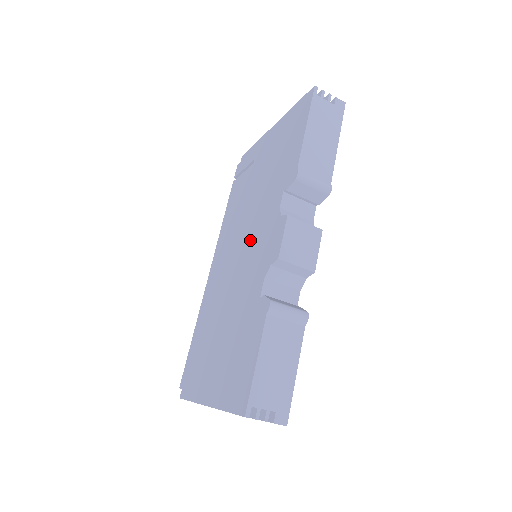
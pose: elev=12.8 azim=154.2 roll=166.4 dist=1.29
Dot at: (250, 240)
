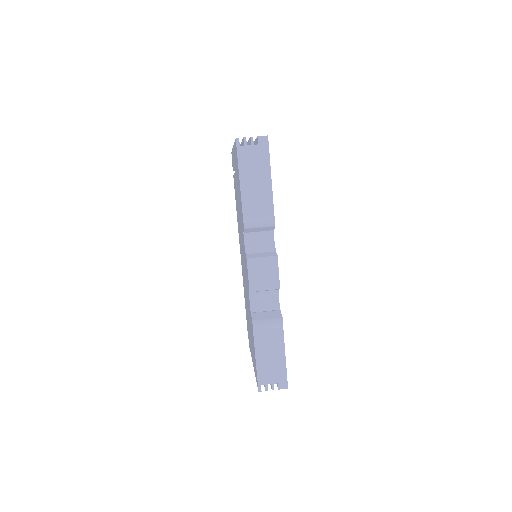
Dot at: (243, 255)
